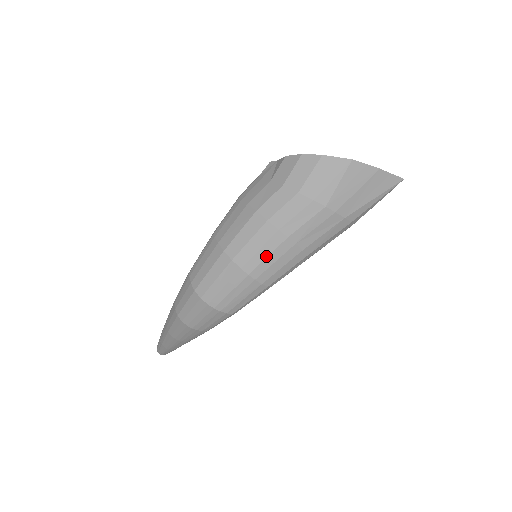
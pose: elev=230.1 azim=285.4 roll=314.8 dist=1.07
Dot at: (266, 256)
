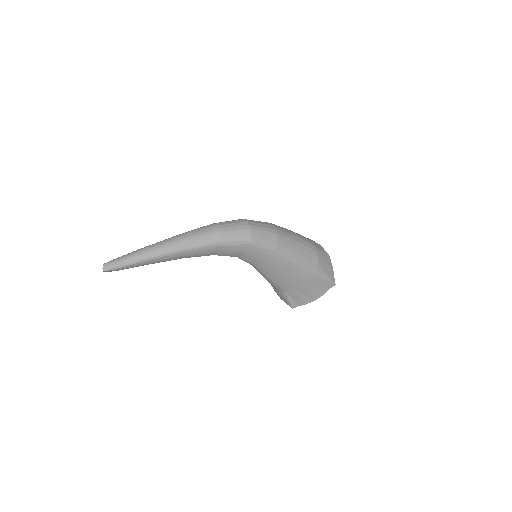
Dot at: (288, 237)
